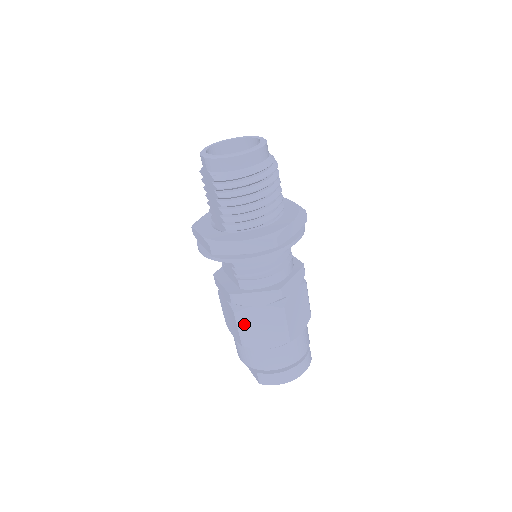
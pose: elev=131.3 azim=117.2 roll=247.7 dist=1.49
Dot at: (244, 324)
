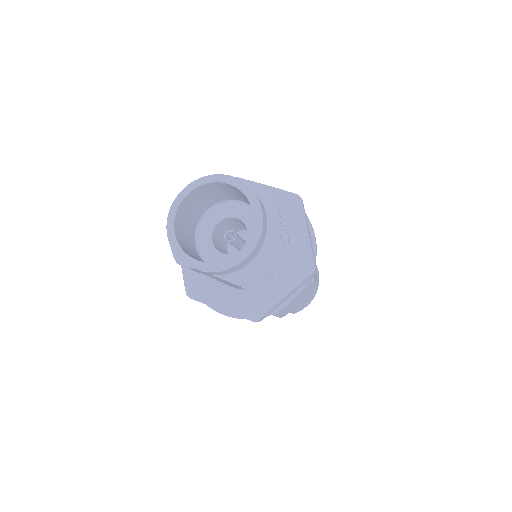
Dot at: (282, 312)
